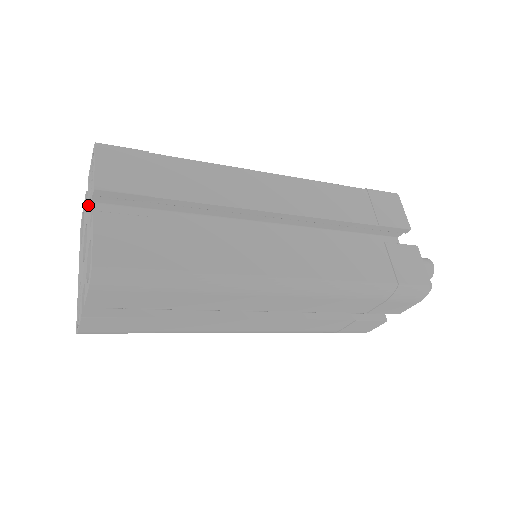
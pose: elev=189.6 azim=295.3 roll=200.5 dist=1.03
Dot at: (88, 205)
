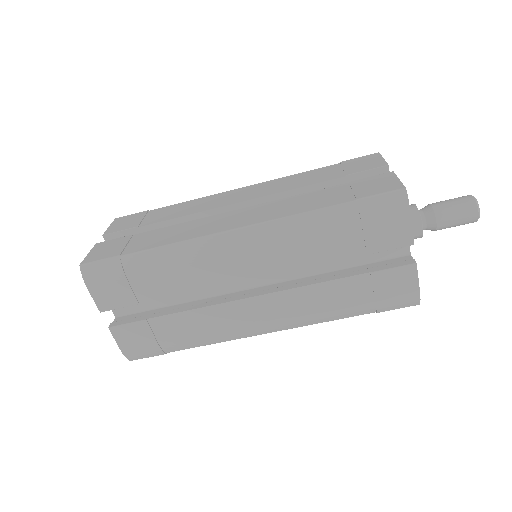
Dot at: occluded
